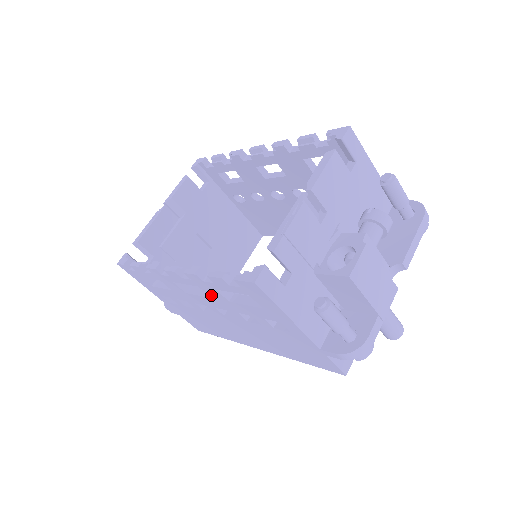
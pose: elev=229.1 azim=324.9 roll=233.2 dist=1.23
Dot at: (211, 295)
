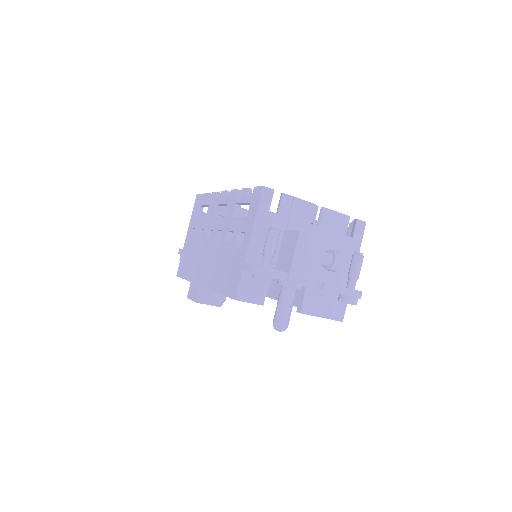
Dot at: (227, 213)
